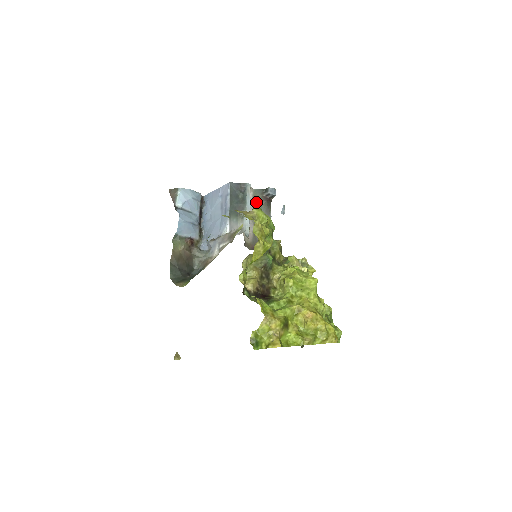
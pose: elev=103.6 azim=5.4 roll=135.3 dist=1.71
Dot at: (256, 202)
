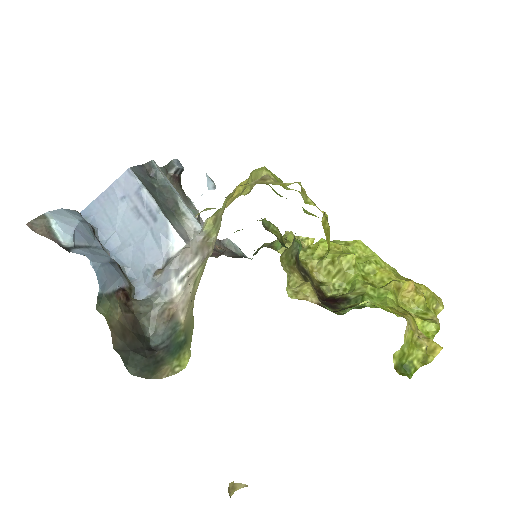
Dot at: occluded
